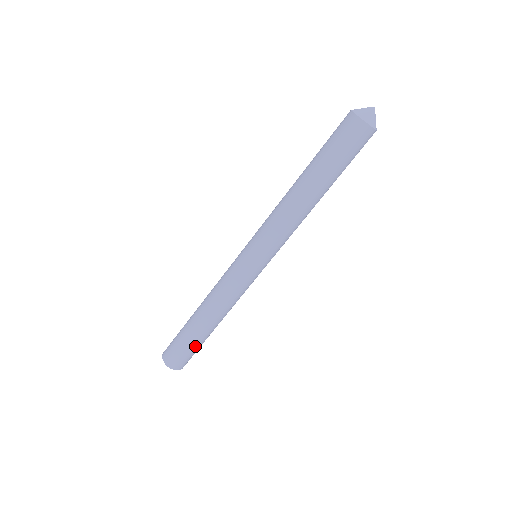
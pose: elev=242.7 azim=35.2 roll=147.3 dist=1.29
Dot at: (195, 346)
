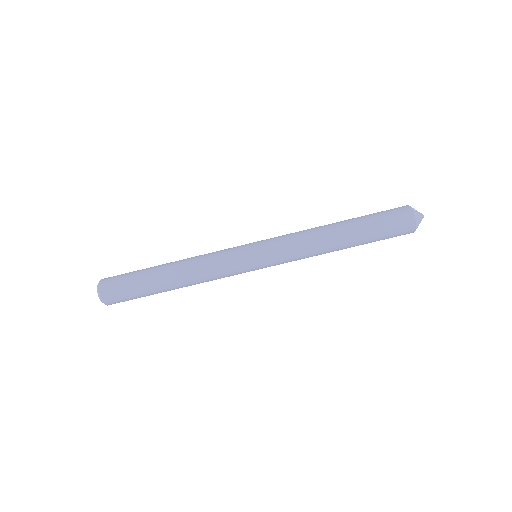
Dot at: (144, 296)
